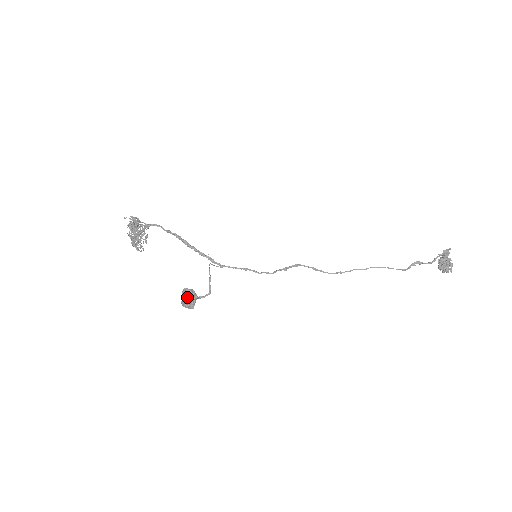
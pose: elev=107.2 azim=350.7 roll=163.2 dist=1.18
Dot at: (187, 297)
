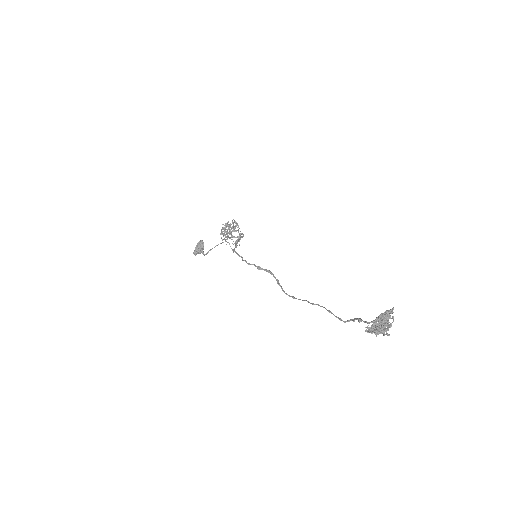
Dot at: (197, 244)
